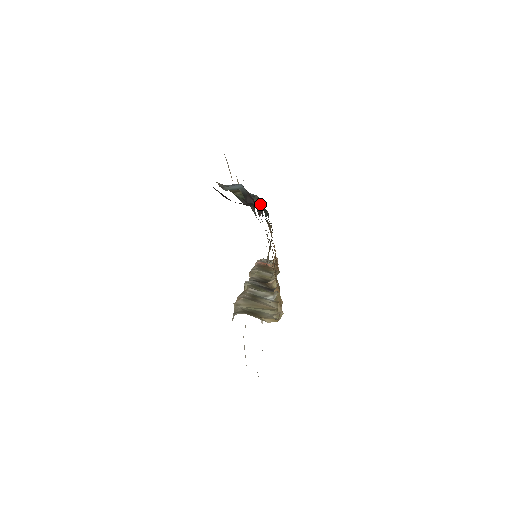
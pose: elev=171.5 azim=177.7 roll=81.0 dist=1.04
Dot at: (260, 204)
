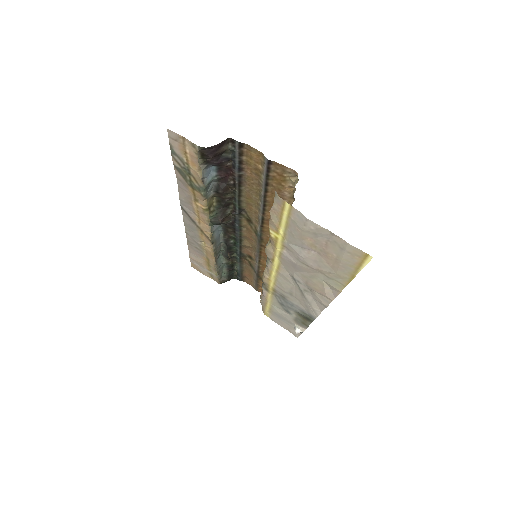
Dot at: (227, 243)
